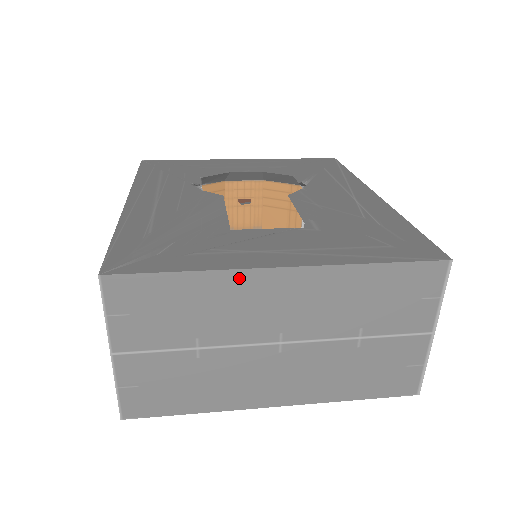
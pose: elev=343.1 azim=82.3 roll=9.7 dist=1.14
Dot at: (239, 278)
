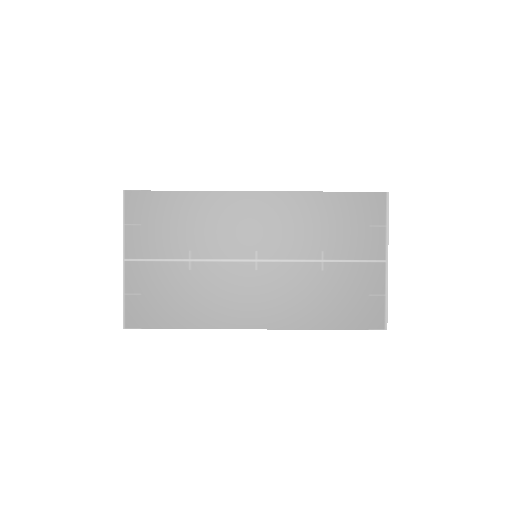
Dot at: (223, 199)
